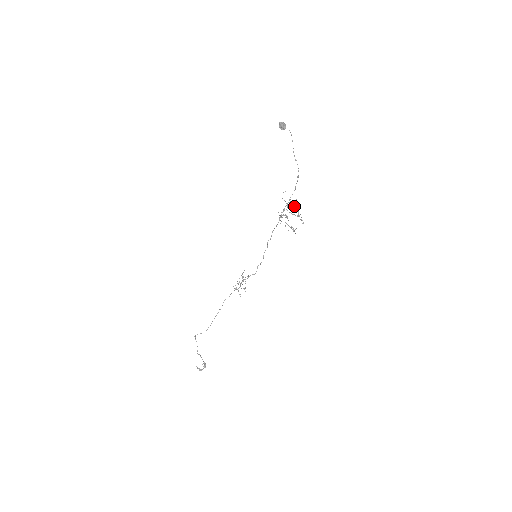
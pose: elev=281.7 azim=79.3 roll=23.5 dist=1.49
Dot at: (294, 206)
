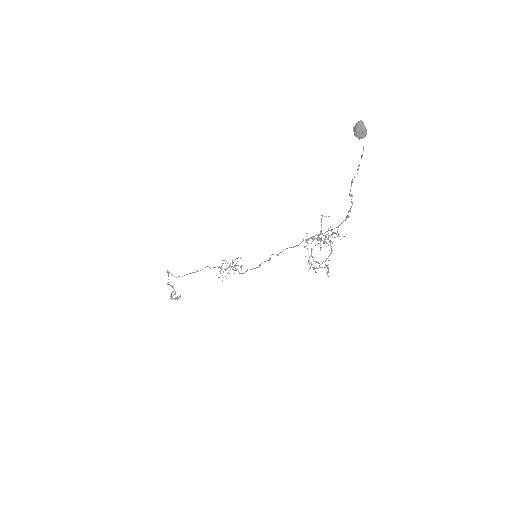
Dot at: occluded
